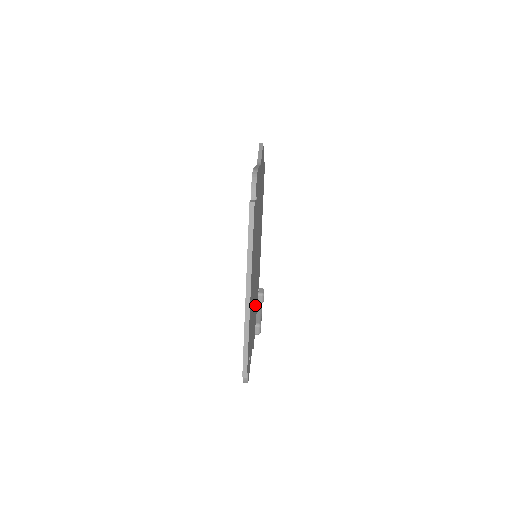
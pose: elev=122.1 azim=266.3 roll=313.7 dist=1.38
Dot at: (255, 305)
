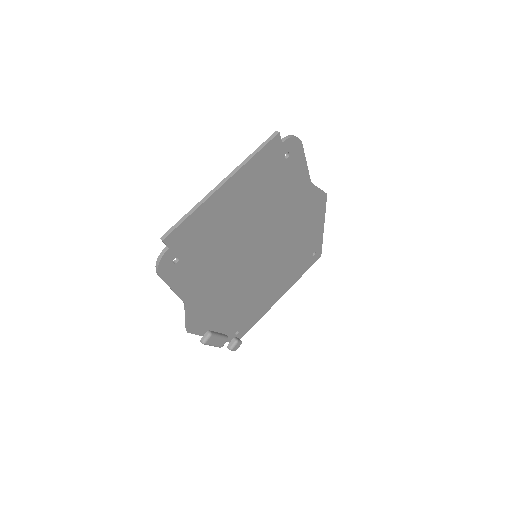
Dot at: (222, 295)
